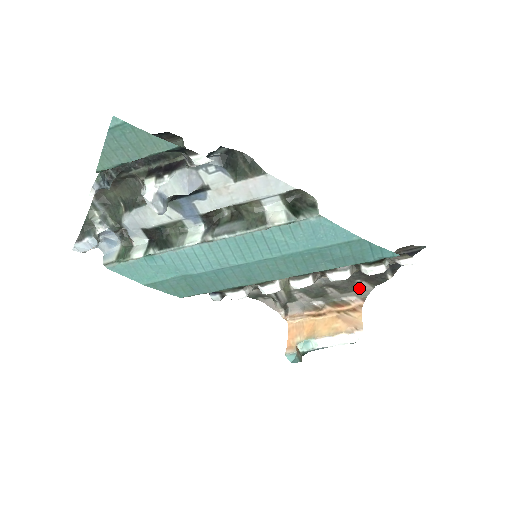
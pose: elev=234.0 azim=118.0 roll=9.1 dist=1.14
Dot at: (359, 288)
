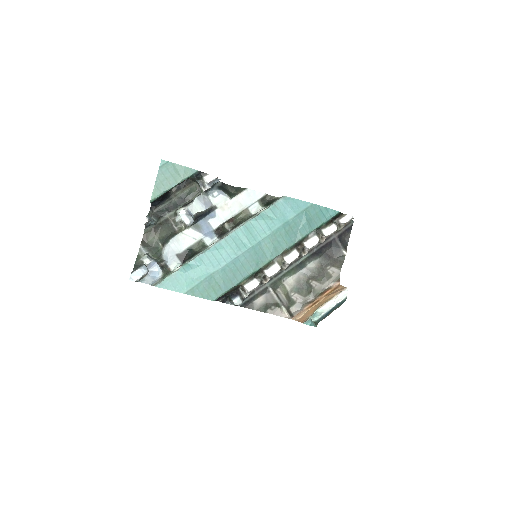
Dot at: (332, 274)
